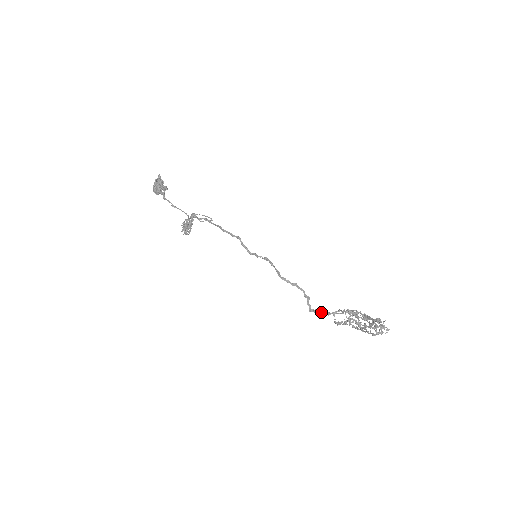
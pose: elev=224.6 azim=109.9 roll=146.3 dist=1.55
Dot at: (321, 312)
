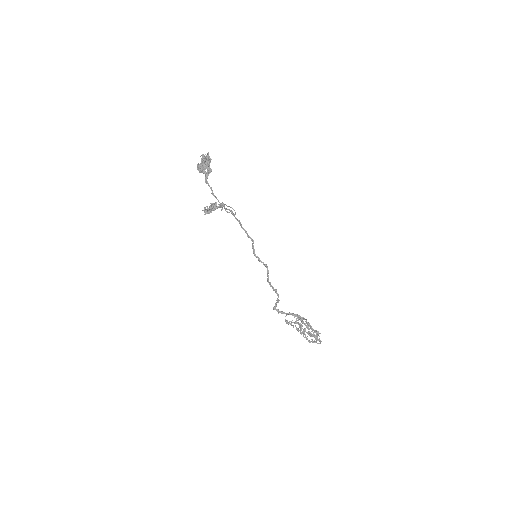
Dot at: (281, 312)
